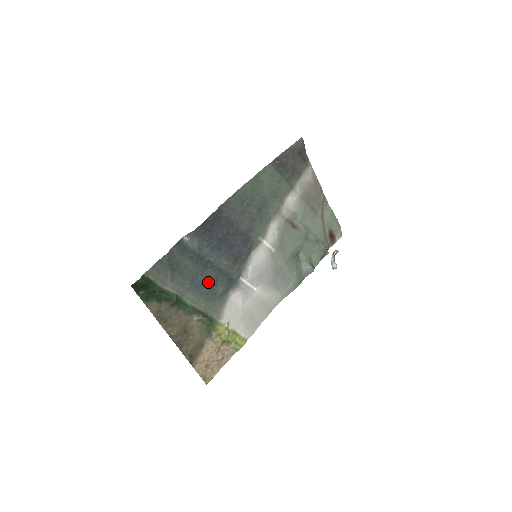
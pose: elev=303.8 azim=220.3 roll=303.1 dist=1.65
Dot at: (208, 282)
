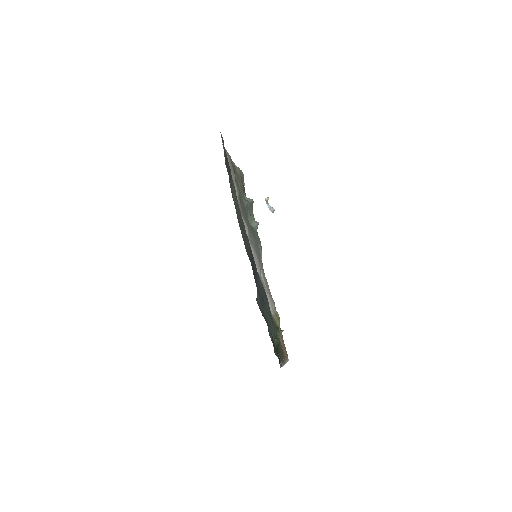
Dot at: (269, 308)
